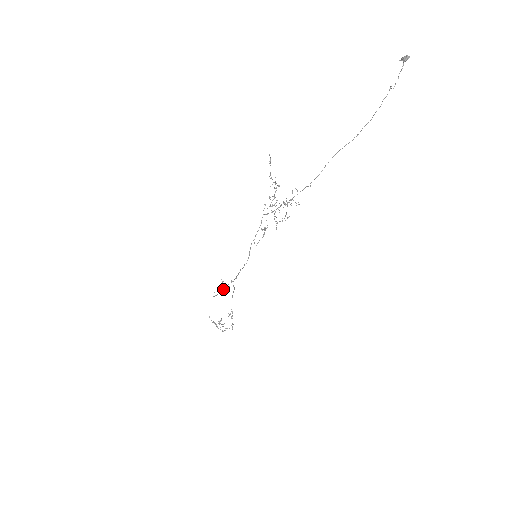
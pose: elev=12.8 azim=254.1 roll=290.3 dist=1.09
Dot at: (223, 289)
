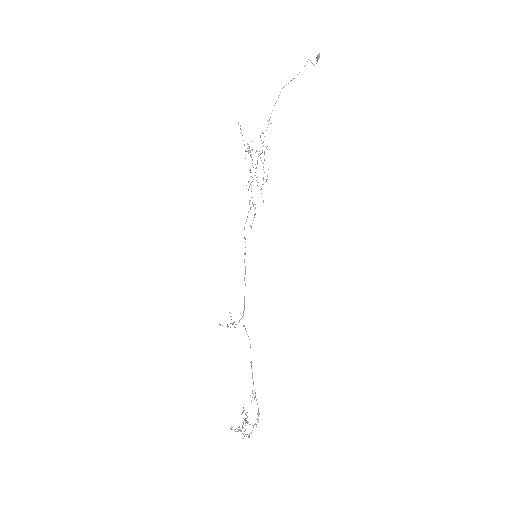
Dot at: (232, 324)
